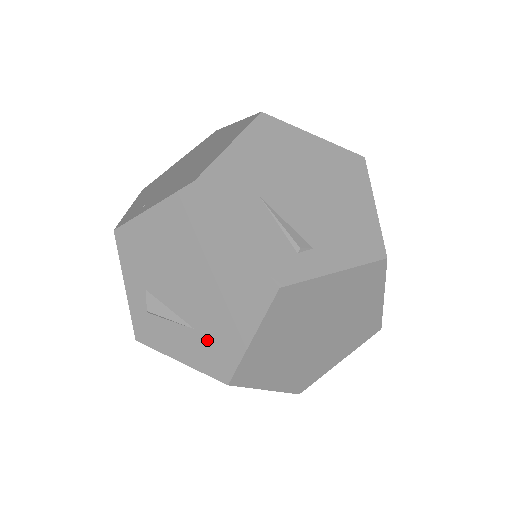
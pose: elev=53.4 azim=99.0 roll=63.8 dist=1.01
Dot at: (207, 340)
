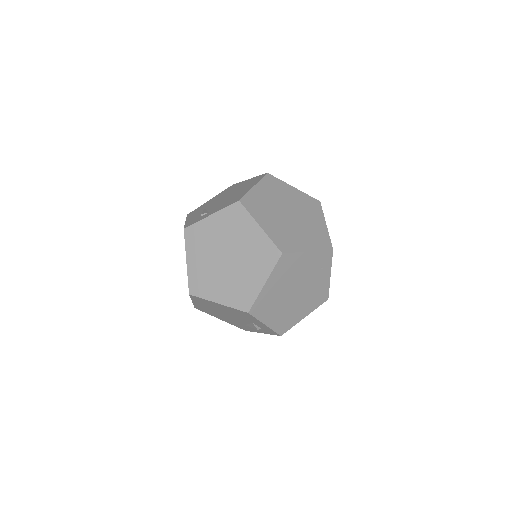
Dot at: occluded
